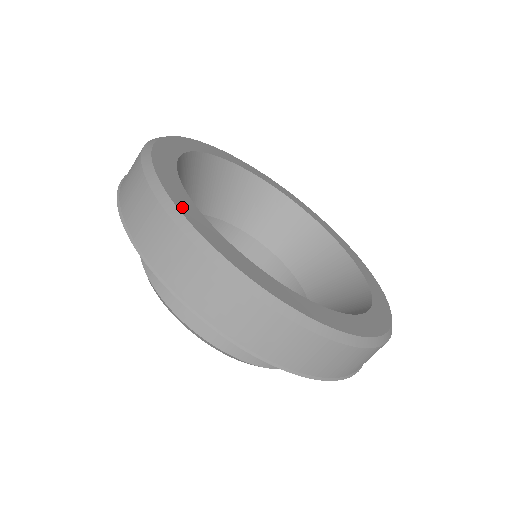
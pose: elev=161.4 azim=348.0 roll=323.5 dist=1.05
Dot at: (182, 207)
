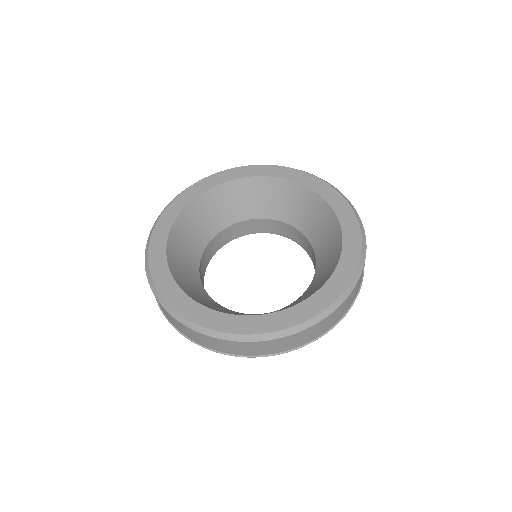
Dot at: (152, 251)
